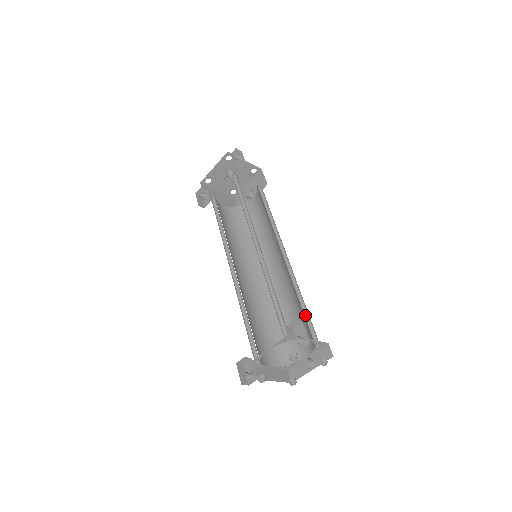
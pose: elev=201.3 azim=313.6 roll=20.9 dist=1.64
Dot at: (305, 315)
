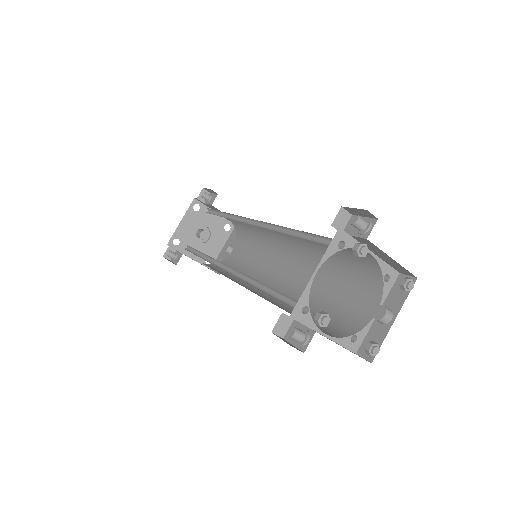
Dot at: (349, 269)
